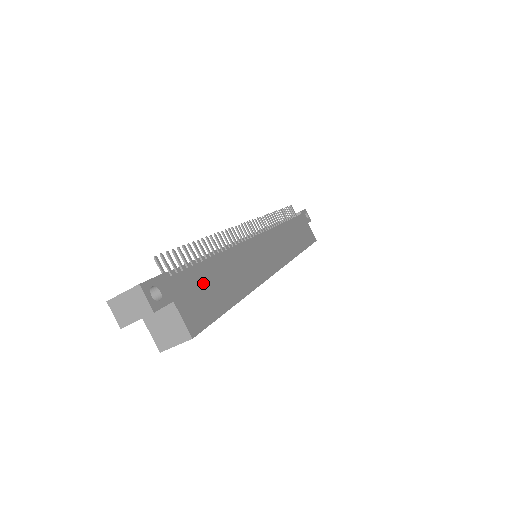
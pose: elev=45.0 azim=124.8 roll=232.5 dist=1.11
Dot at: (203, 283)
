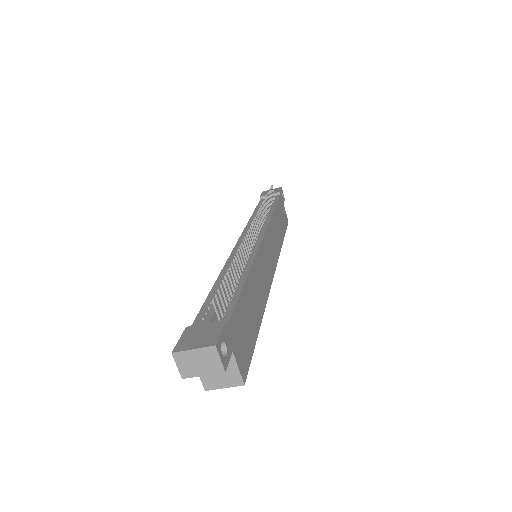
Dot at: (244, 317)
